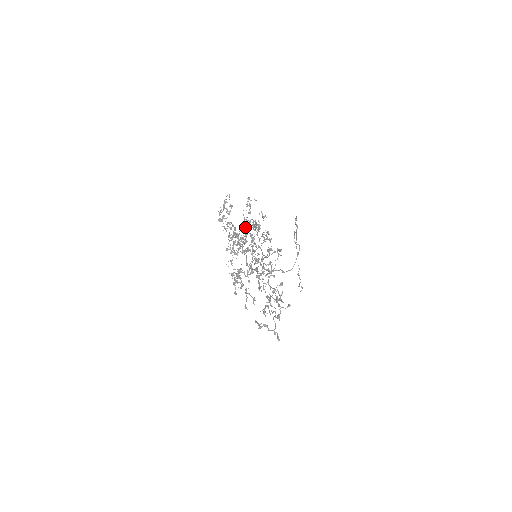
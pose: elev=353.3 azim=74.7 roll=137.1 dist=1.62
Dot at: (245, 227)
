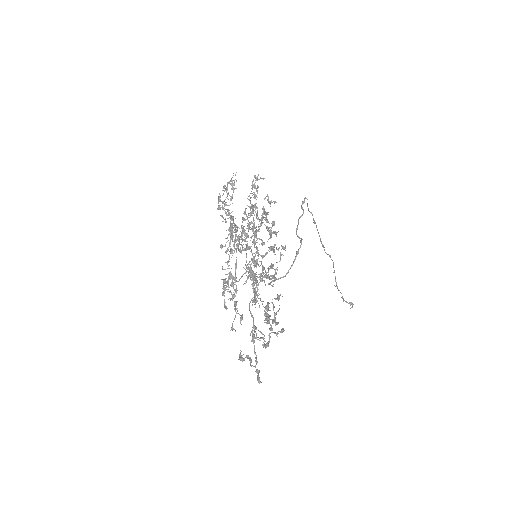
Dot at: occluded
